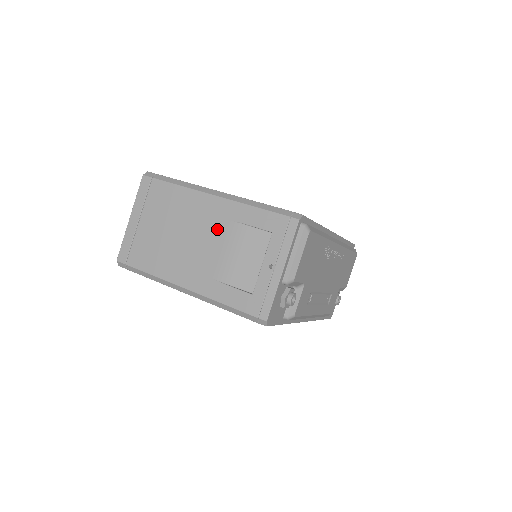
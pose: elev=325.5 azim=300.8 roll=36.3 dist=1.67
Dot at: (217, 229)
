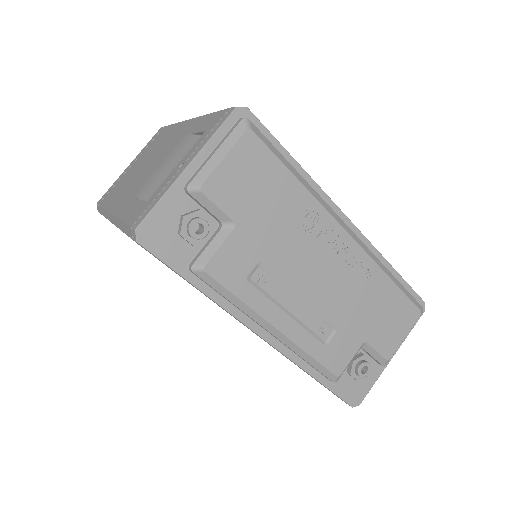
Dot at: (170, 148)
